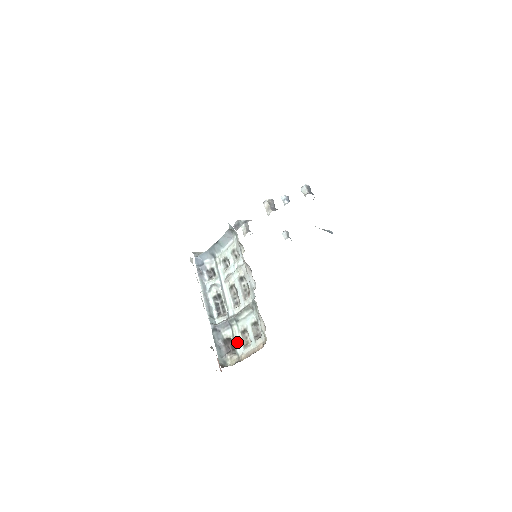
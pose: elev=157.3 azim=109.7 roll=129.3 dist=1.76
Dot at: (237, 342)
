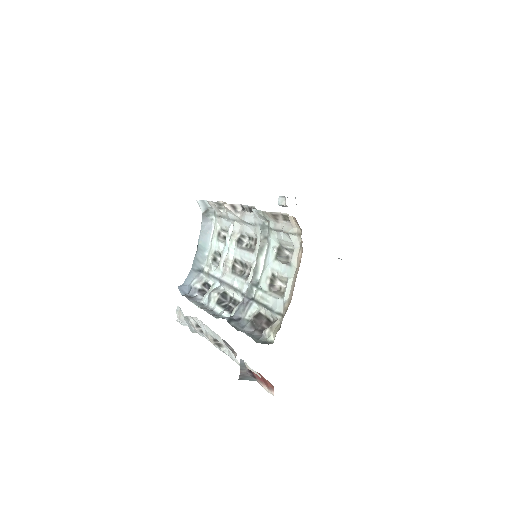
Dot at: (270, 304)
